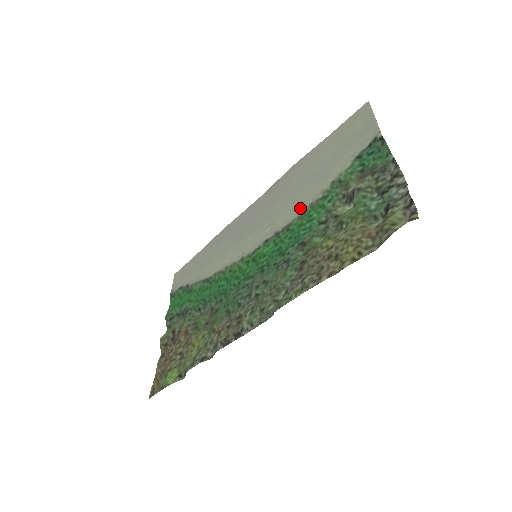
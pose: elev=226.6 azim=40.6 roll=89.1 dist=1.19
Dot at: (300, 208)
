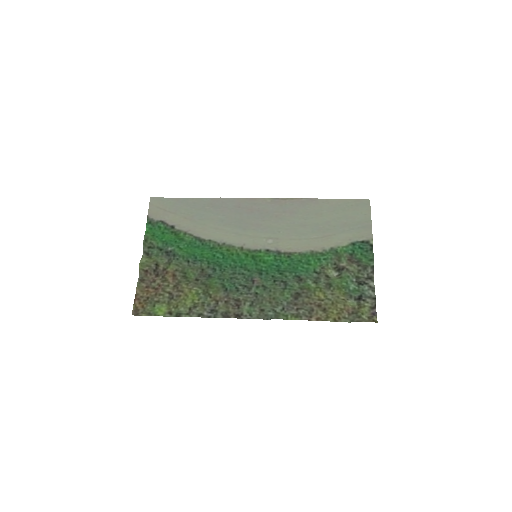
Dot at: (303, 247)
